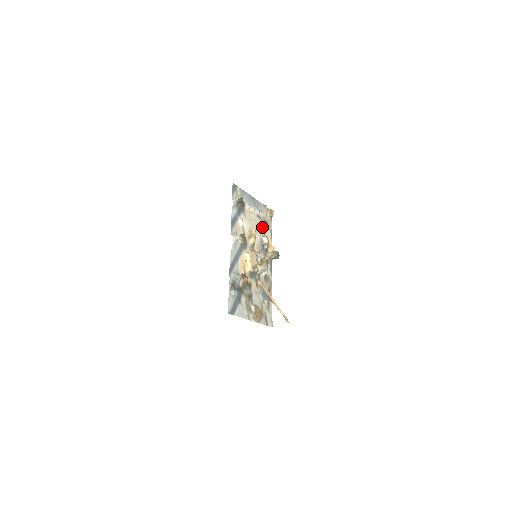
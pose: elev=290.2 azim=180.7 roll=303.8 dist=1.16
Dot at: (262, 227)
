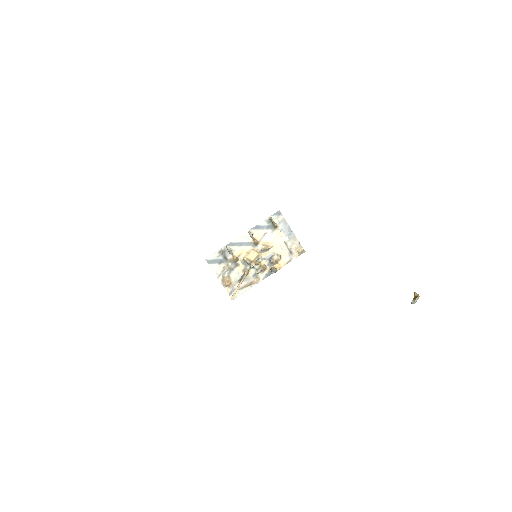
Dot at: (283, 251)
